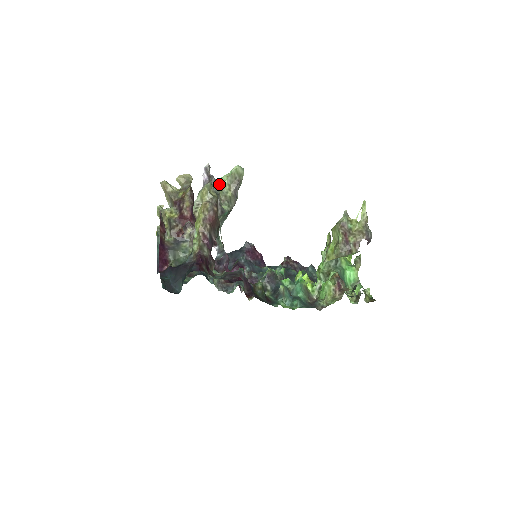
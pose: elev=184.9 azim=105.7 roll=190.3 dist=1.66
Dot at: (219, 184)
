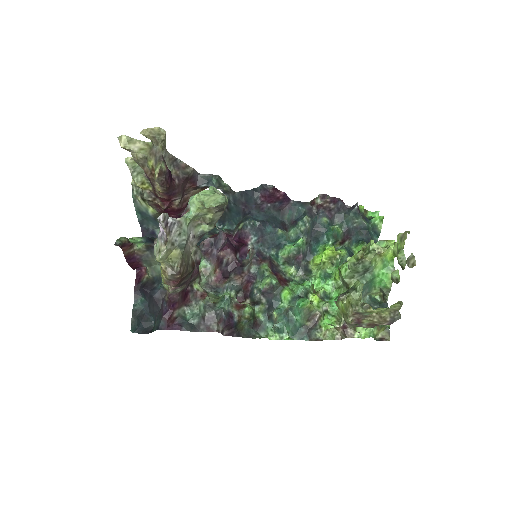
Dot at: (190, 212)
